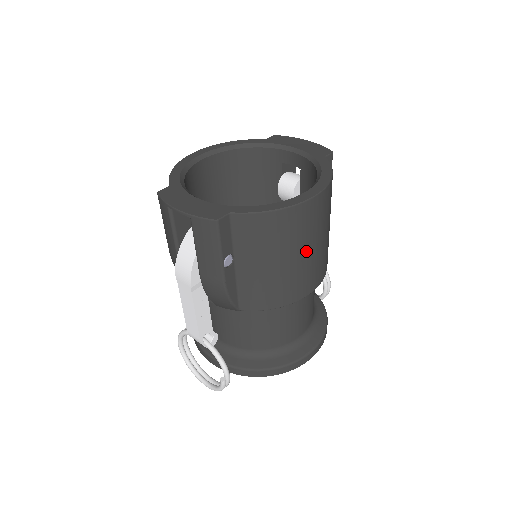
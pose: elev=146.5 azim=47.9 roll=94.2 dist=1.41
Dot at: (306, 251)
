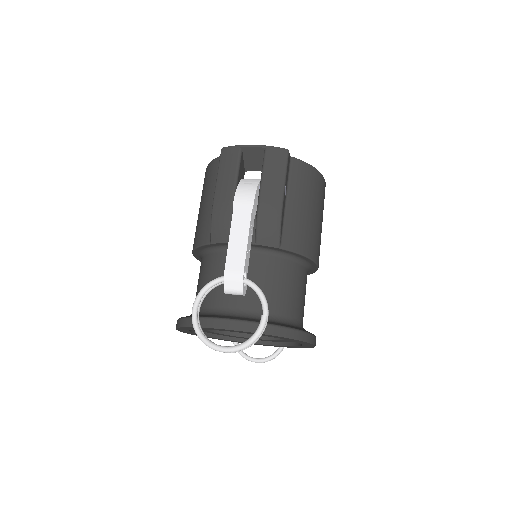
Dot at: (321, 219)
